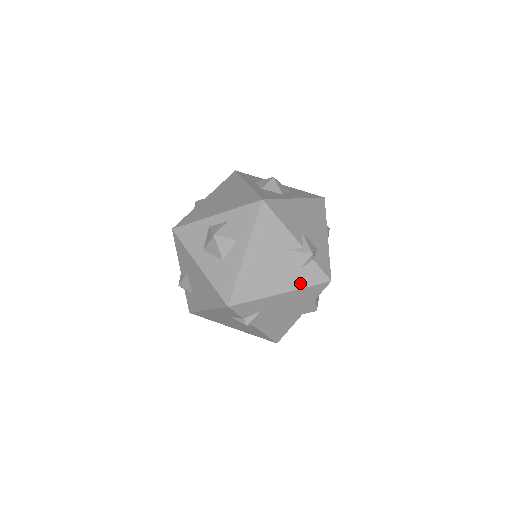
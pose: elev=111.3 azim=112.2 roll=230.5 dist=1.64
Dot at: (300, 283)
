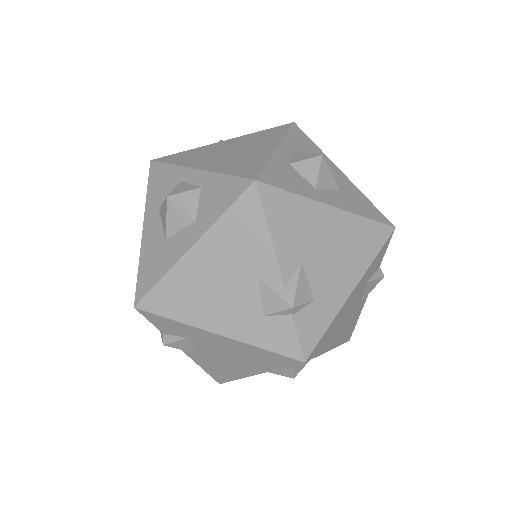
Dot at: (254, 336)
